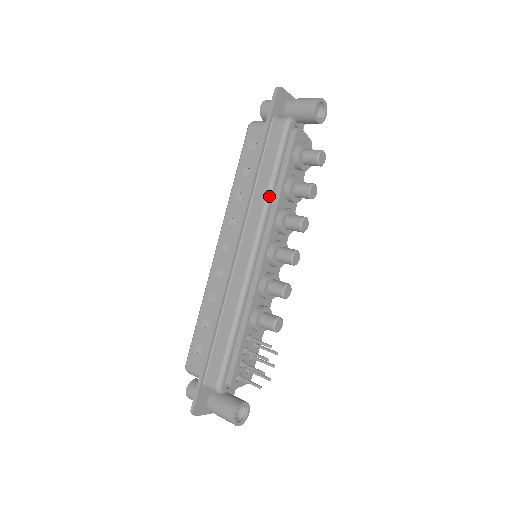
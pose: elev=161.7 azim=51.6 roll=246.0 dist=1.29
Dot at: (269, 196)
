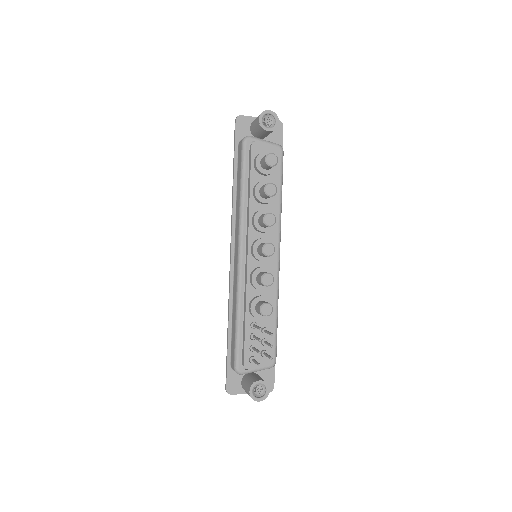
Dot at: (241, 205)
